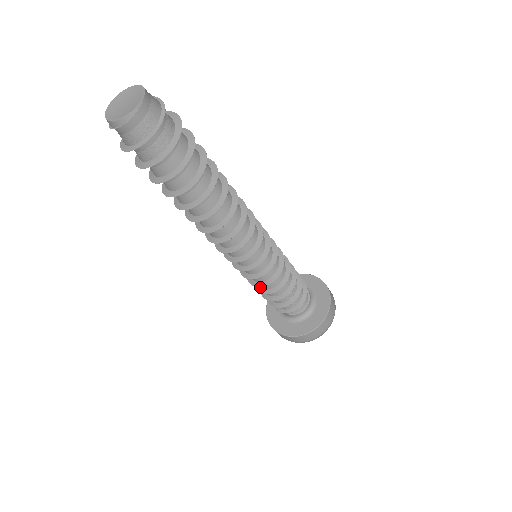
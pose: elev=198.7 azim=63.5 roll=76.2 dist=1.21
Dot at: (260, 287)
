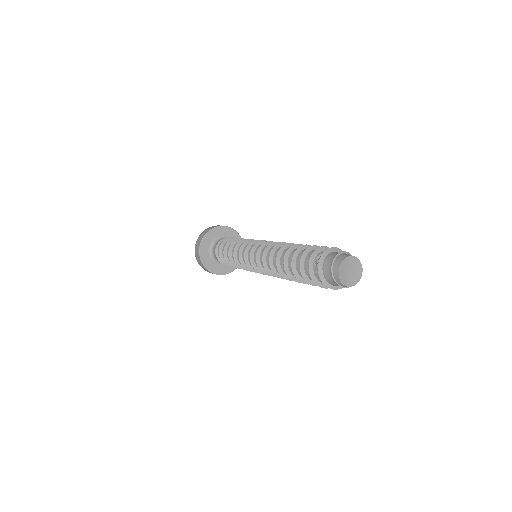
Dot at: (235, 263)
